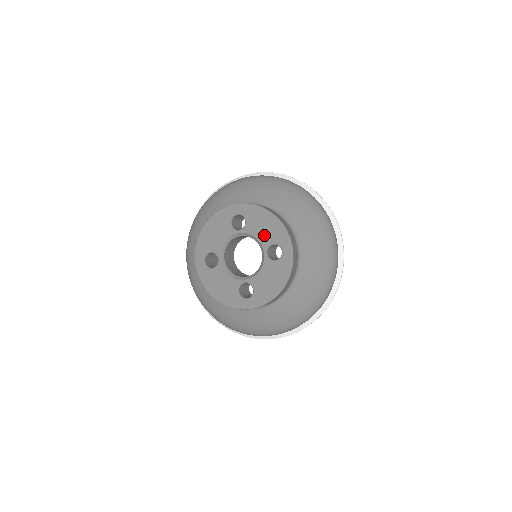
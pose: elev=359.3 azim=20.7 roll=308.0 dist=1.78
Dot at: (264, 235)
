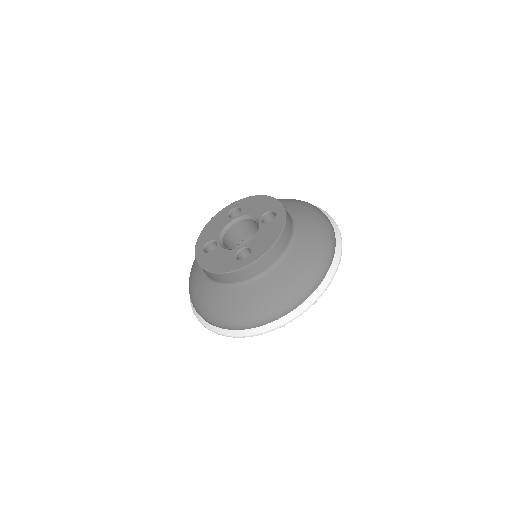
Dot at: (258, 210)
